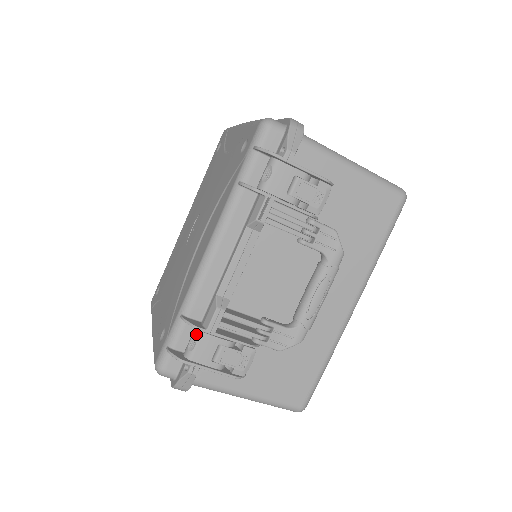
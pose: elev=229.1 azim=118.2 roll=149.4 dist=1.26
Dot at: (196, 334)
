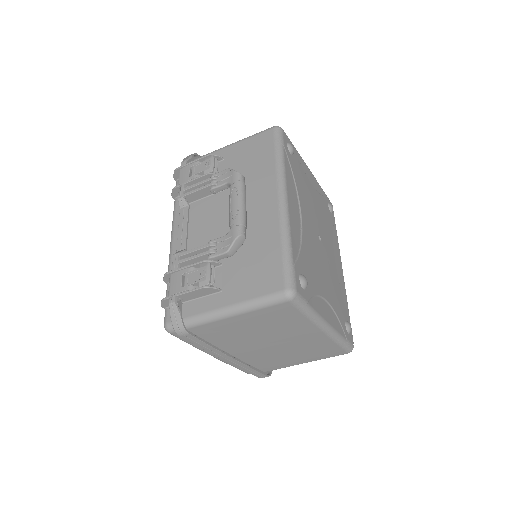
Dot at: (169, 280)
